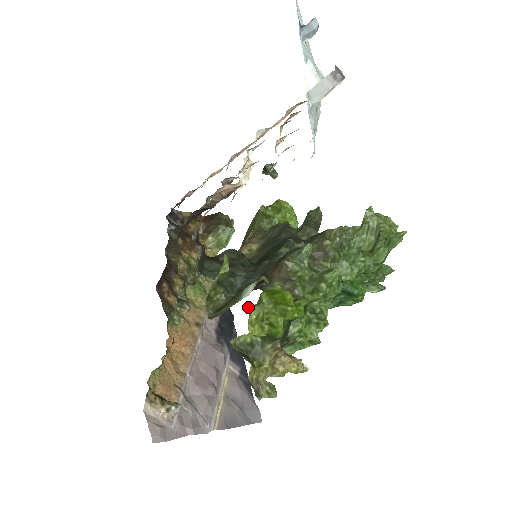
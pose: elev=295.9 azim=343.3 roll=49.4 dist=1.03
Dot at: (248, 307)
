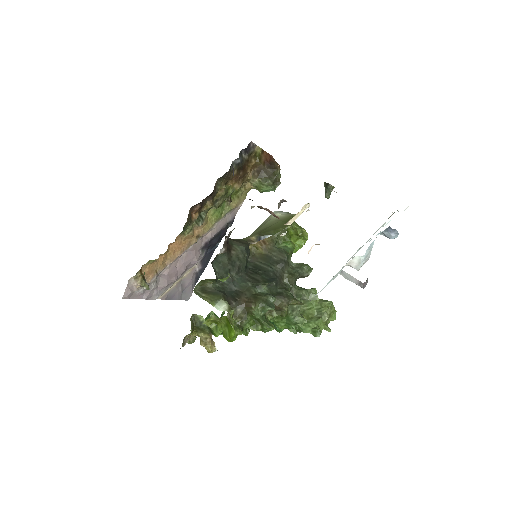
Dot at: (213, 314)
